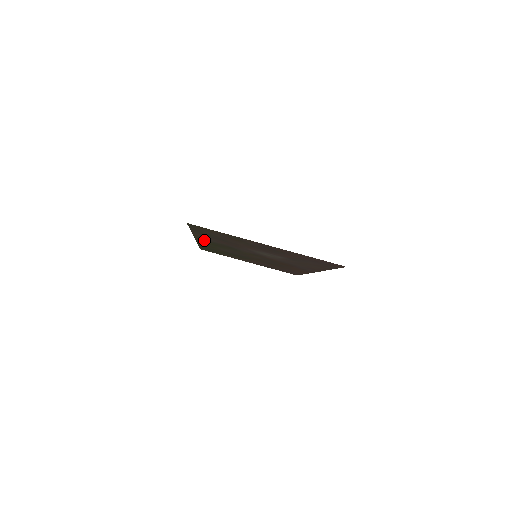
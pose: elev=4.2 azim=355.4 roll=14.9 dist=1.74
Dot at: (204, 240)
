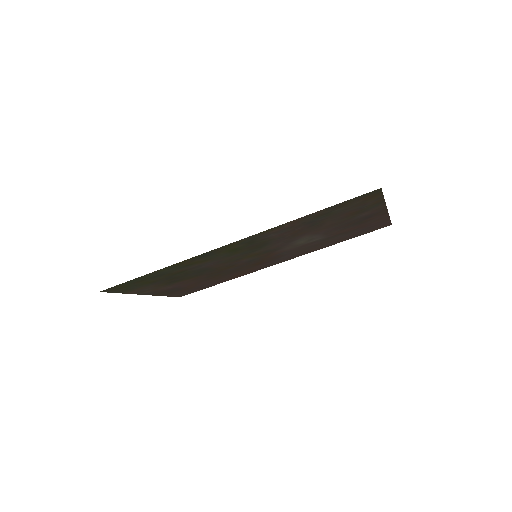
Dot at: (250, 240)
